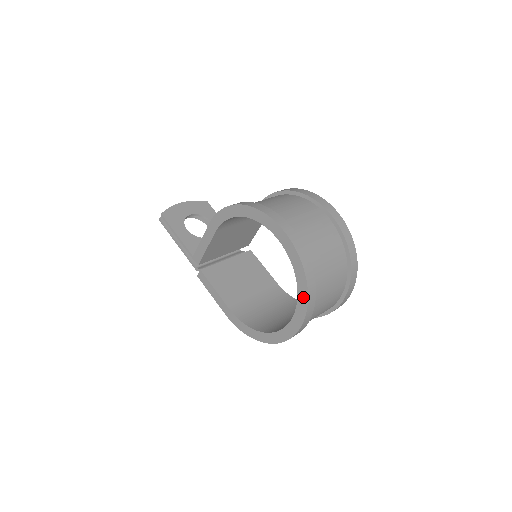
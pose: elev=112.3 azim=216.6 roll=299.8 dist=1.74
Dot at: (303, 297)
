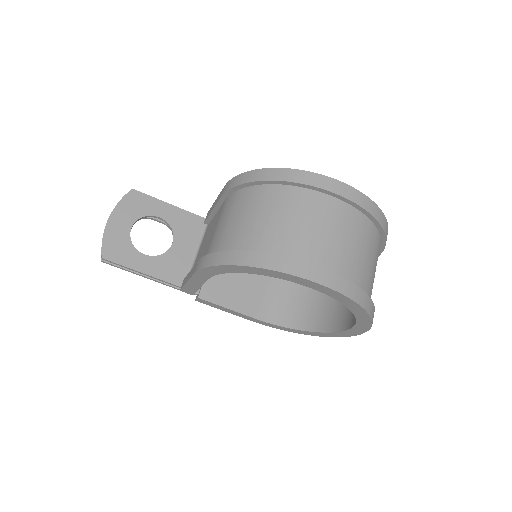
Dot at: (365, 321)
